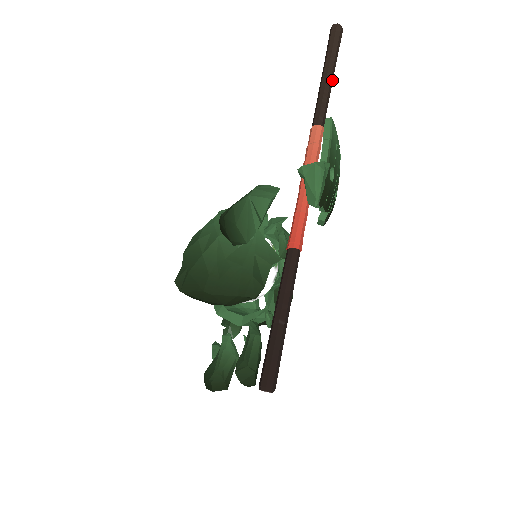
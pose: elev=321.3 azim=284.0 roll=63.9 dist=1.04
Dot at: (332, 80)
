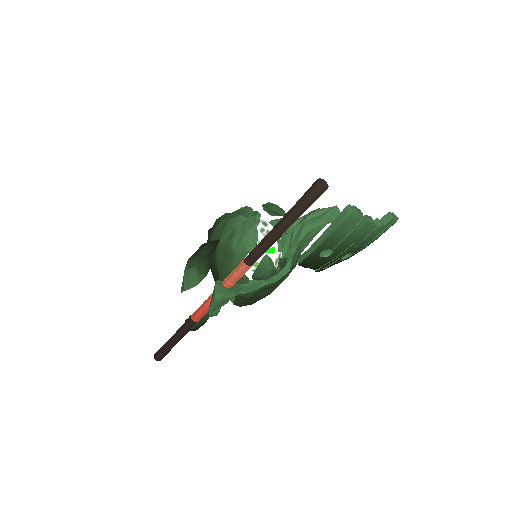
Dot at: (281, 234)
